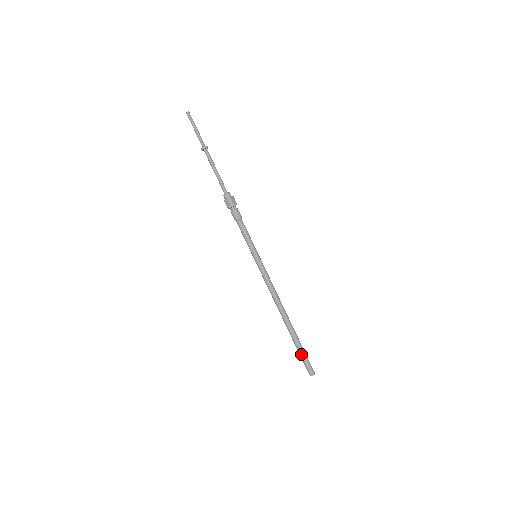
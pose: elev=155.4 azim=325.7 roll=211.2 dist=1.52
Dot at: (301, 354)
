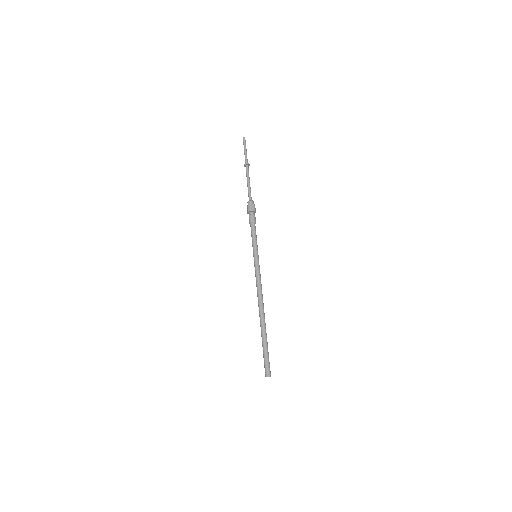
Dot at: (263, 353)
